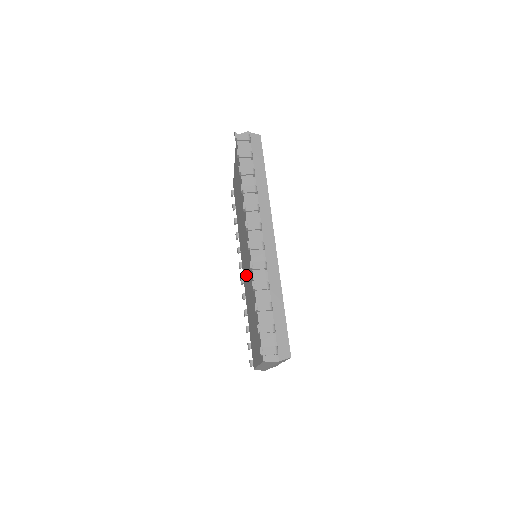
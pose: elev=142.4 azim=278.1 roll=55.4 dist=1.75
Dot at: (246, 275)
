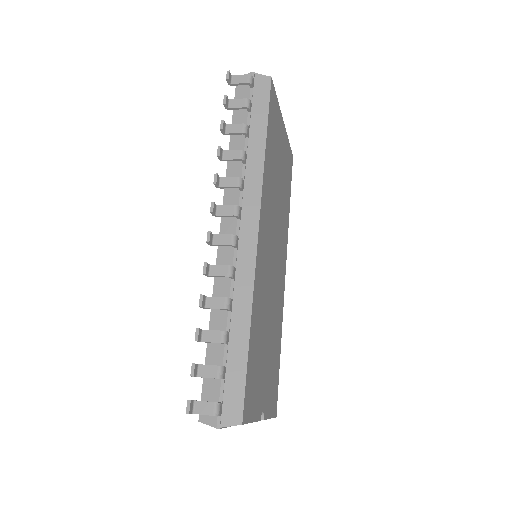
Dot at: occluded
